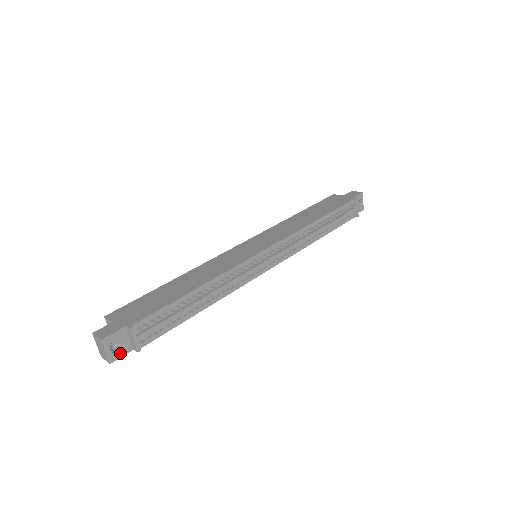
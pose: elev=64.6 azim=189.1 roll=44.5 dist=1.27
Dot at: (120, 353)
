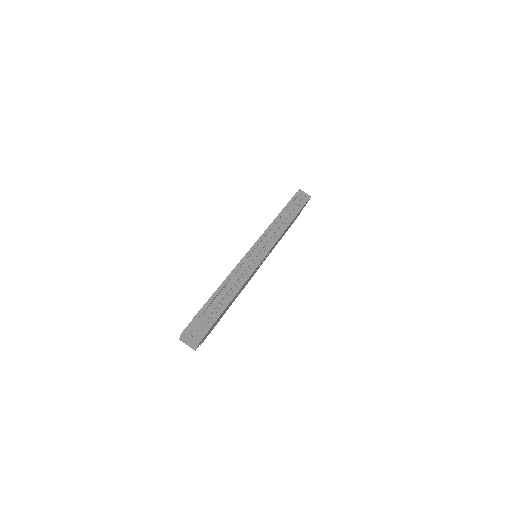
Dot at: (201, 336)
